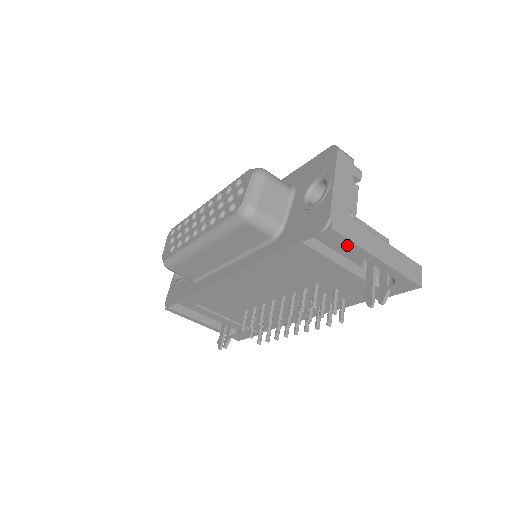
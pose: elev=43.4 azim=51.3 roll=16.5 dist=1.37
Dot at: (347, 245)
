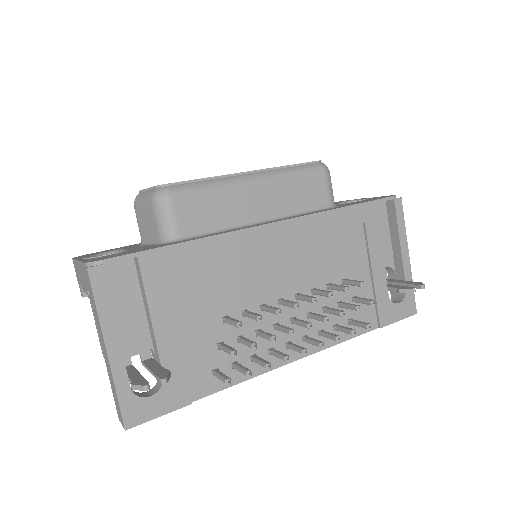
Dot at: (400, 224)
